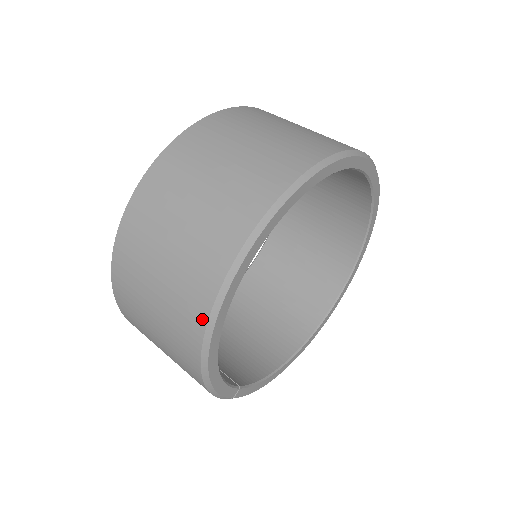
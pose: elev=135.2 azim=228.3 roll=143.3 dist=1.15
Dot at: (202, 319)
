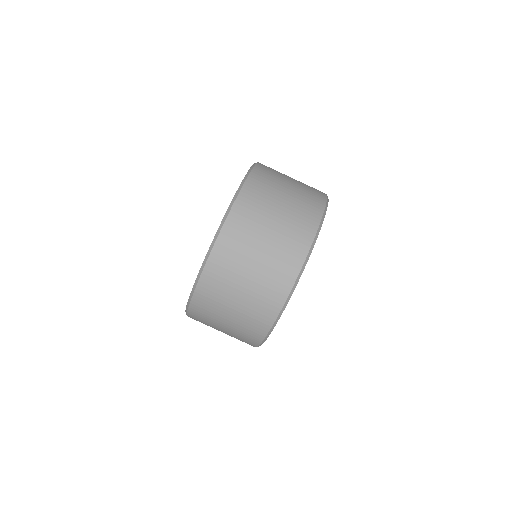
Dot at: (267, 327)
